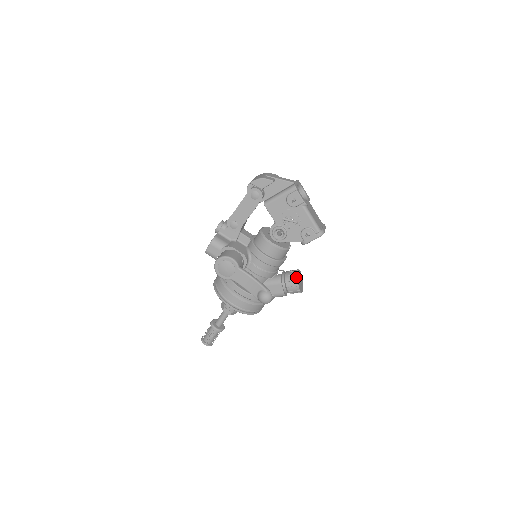
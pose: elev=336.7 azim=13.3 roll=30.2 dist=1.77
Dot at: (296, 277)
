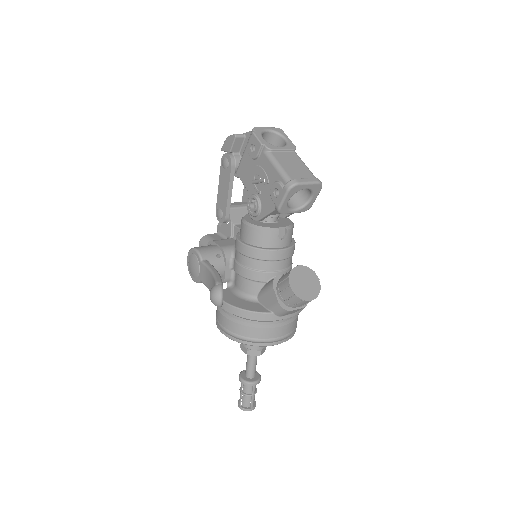
Dot at: (288, 273)
